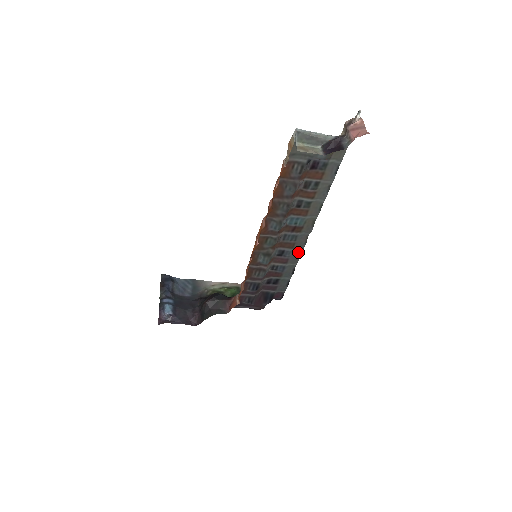
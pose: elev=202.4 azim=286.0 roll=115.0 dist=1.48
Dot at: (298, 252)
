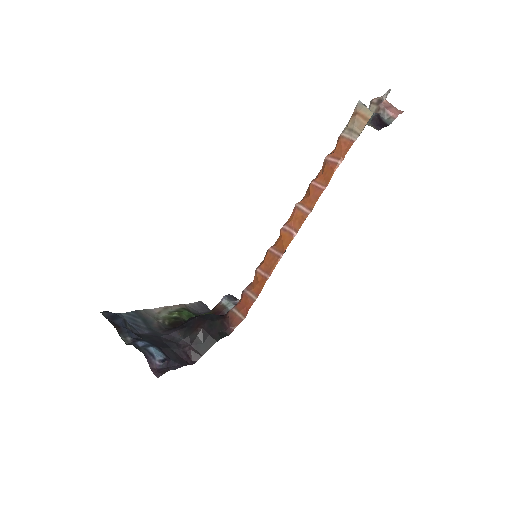
Dot at: occluded
